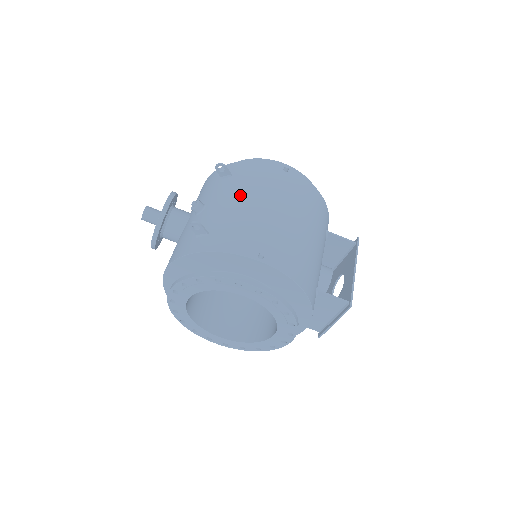
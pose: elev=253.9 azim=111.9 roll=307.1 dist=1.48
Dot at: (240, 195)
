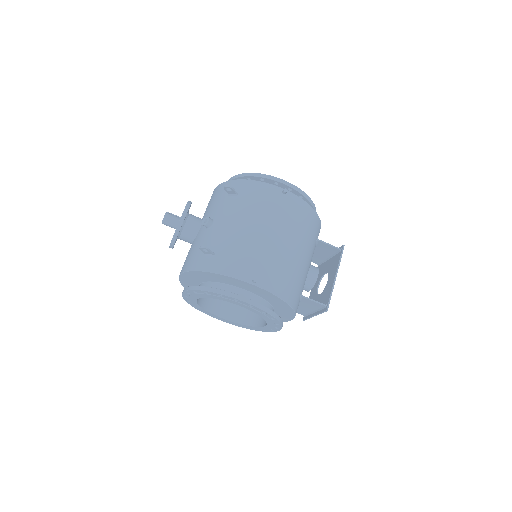
Dot at: (243, 218)
